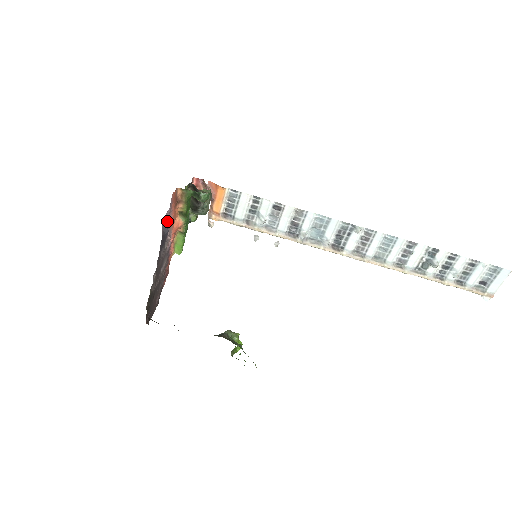
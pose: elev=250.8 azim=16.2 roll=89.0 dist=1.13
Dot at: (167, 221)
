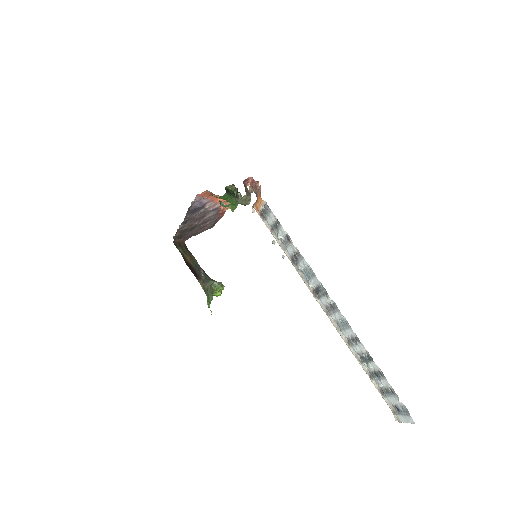
Dot at: (203, 200)
